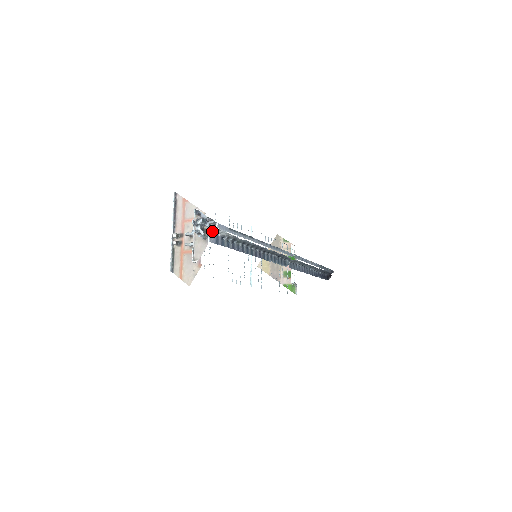
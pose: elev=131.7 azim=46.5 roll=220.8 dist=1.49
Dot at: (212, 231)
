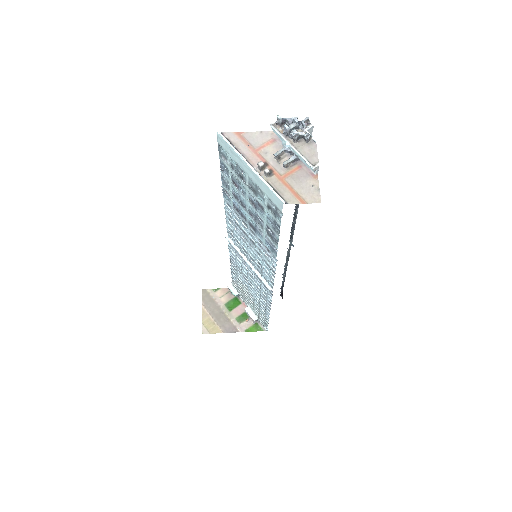
Dot at: (308, 132)
